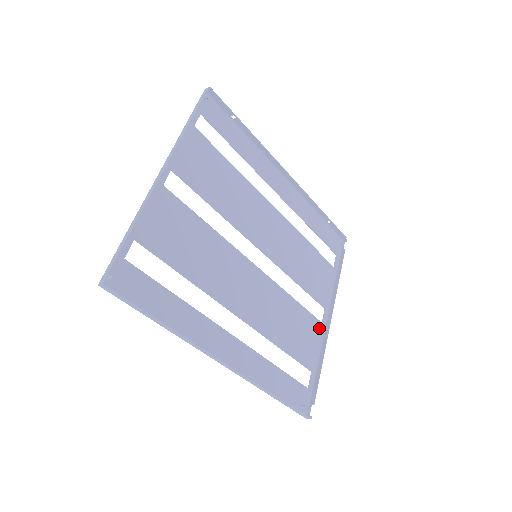
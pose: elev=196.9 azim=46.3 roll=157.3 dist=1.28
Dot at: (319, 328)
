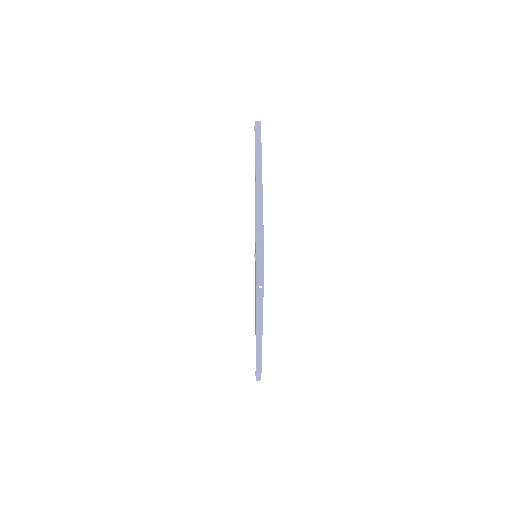
Dot at: occluded
